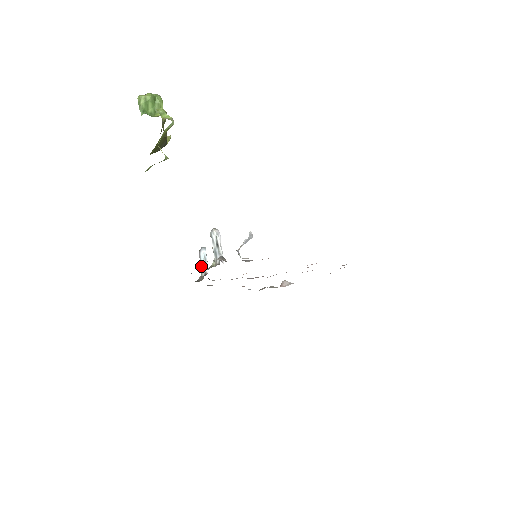
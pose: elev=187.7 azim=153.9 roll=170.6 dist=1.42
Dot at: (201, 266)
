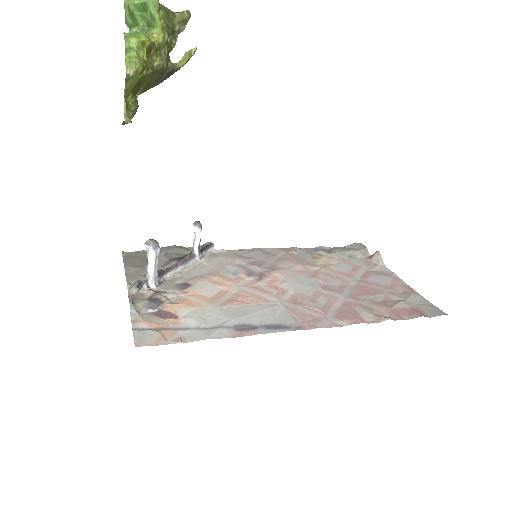
Dot at: occluded
